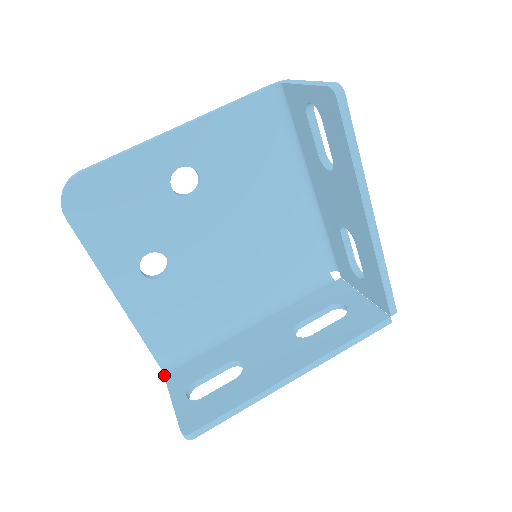
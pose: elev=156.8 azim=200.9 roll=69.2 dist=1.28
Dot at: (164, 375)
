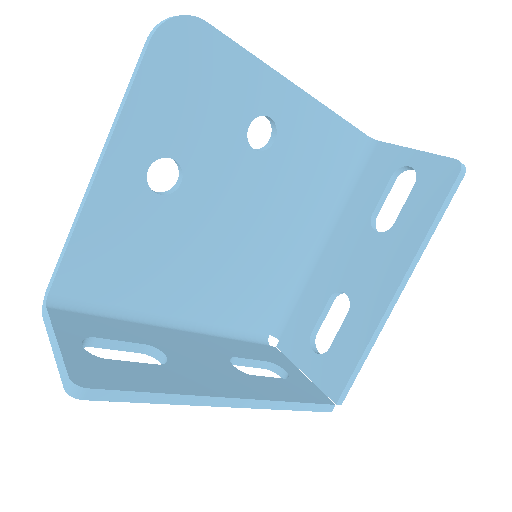
Dot at: (47, 307)
